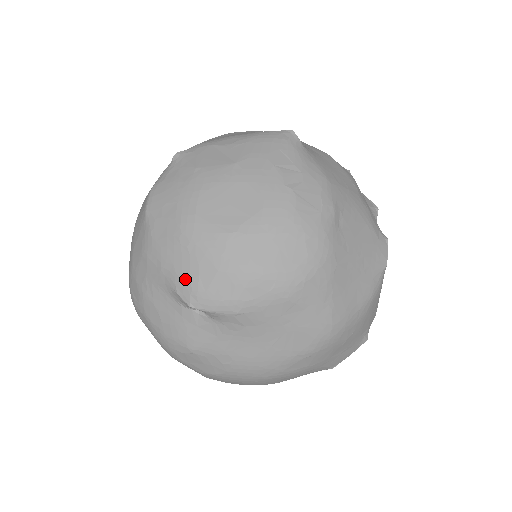
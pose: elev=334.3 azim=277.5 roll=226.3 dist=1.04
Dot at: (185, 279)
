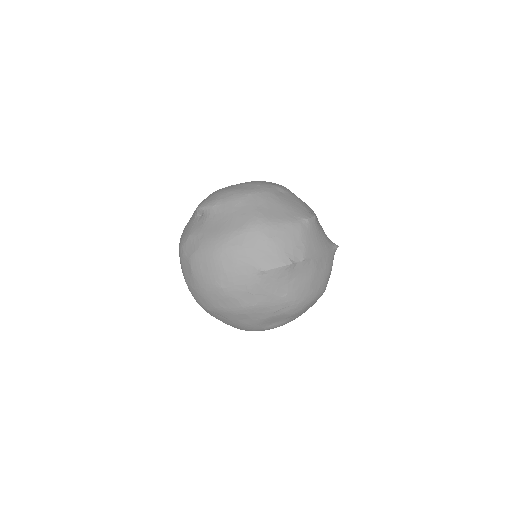
Dot at: occluded
